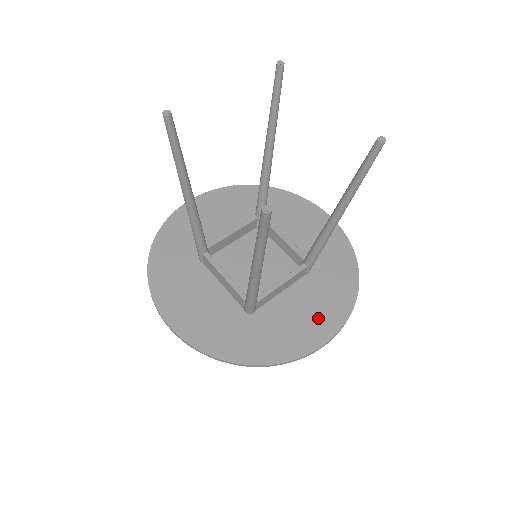
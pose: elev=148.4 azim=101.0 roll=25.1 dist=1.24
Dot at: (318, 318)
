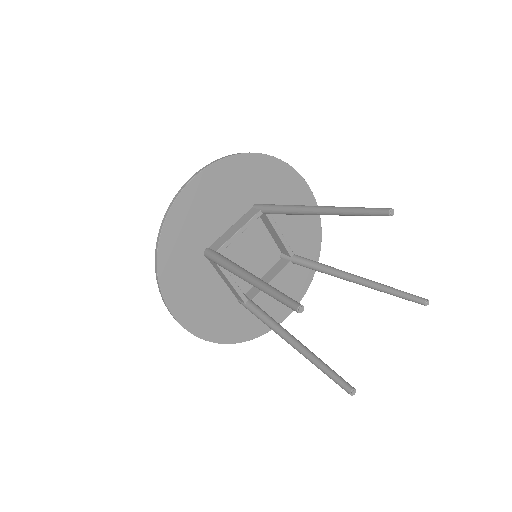
Dot at: occluded
